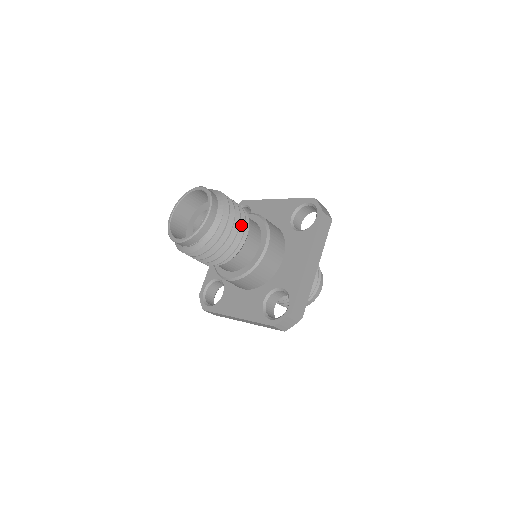
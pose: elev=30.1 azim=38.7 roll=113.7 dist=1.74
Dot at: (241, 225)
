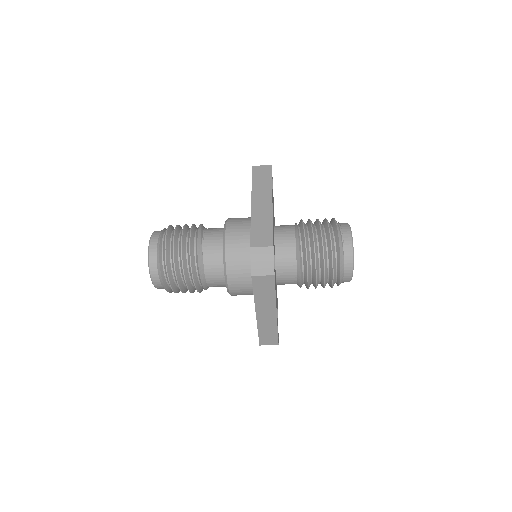
Dot at: (191, 276)
